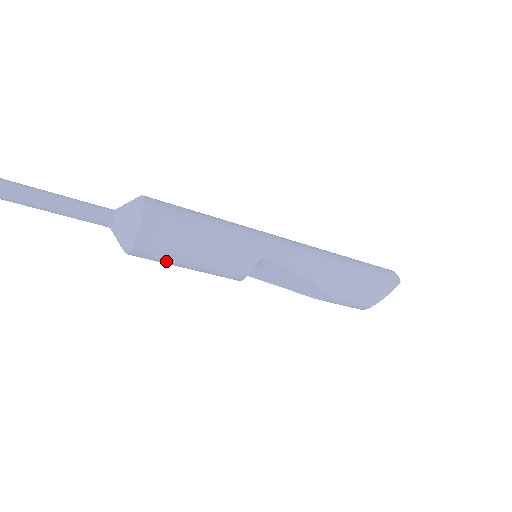
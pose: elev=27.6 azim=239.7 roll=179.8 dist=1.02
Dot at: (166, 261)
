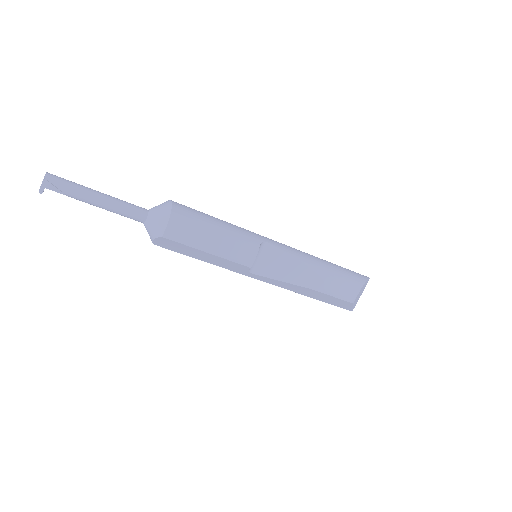
Dot at: (193, 241)
